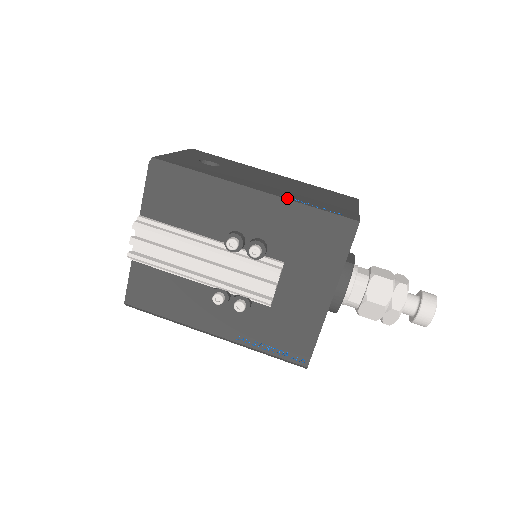
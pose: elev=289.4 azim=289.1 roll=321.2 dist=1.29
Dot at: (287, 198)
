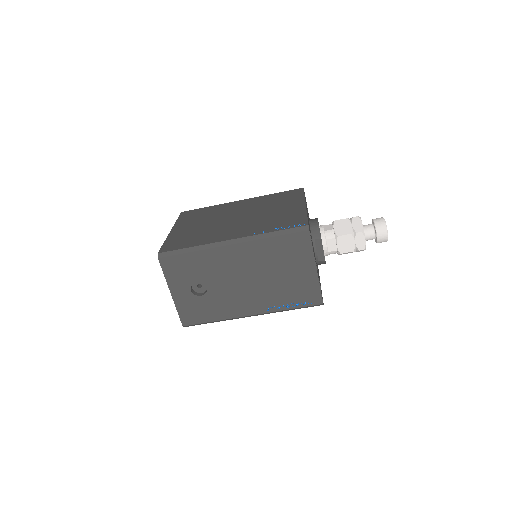
Dot at: (274, 310)
